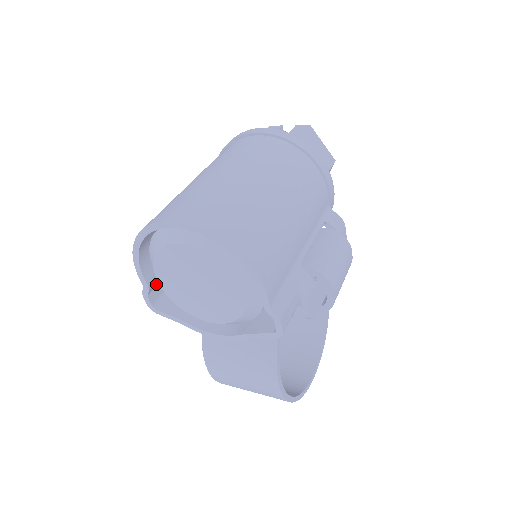
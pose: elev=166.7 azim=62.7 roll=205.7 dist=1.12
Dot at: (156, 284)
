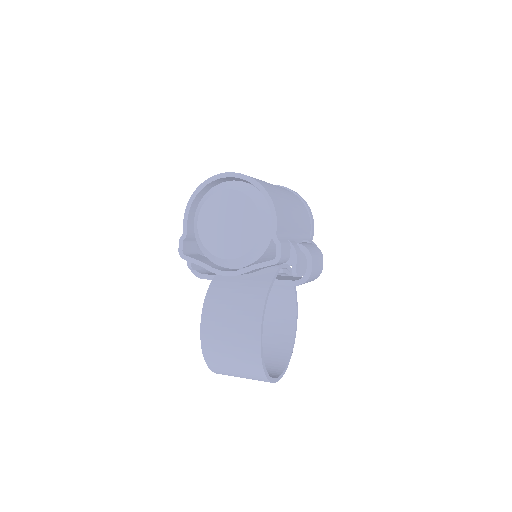
Dot at: (189, 240)
